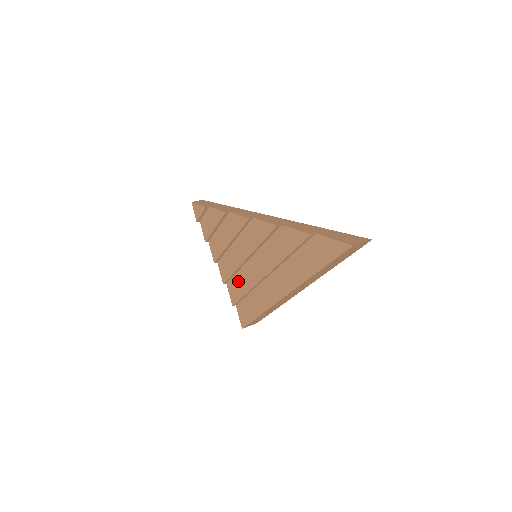
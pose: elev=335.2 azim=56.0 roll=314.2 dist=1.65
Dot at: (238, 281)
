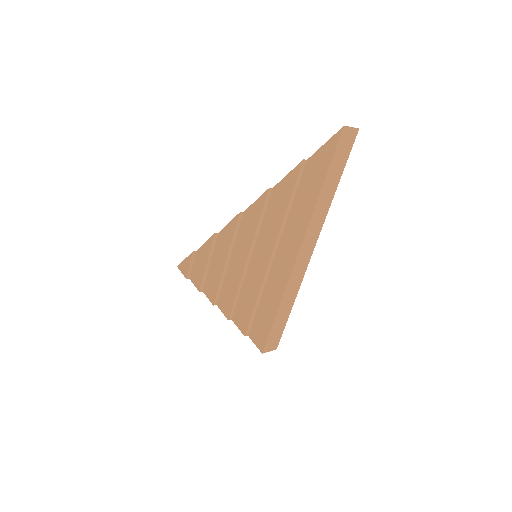
Dot at: (244, 299)
